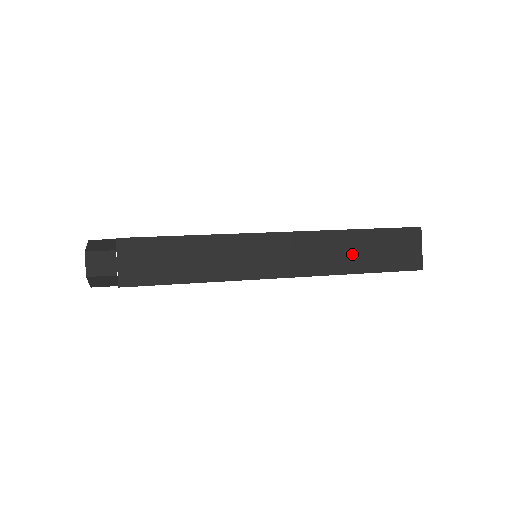
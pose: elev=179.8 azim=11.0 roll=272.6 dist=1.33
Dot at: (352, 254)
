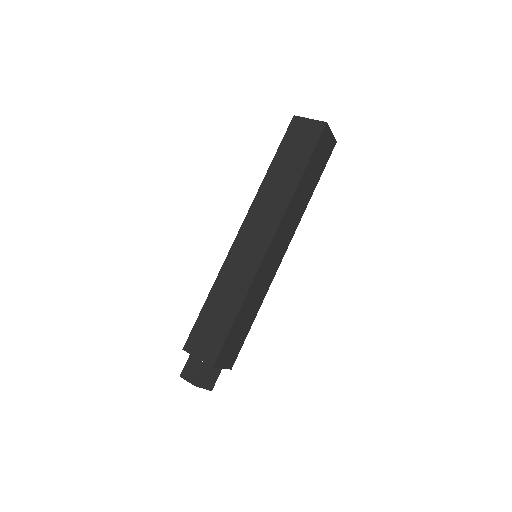
Dot at: (284, 178)
